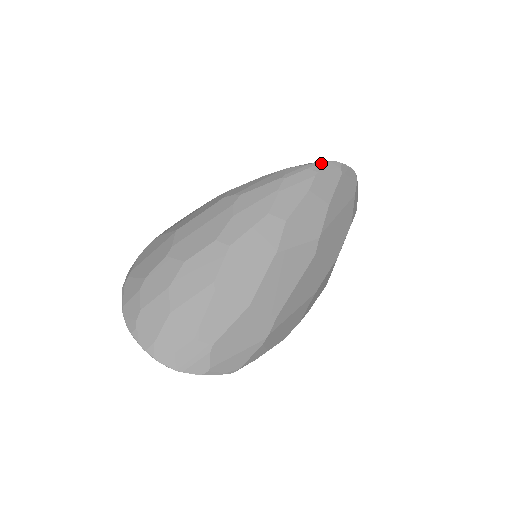
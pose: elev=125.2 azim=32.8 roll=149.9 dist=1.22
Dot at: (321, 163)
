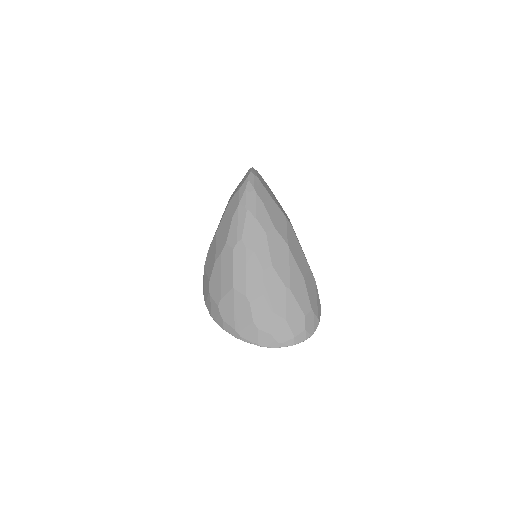
Dot at: (248, 183)
